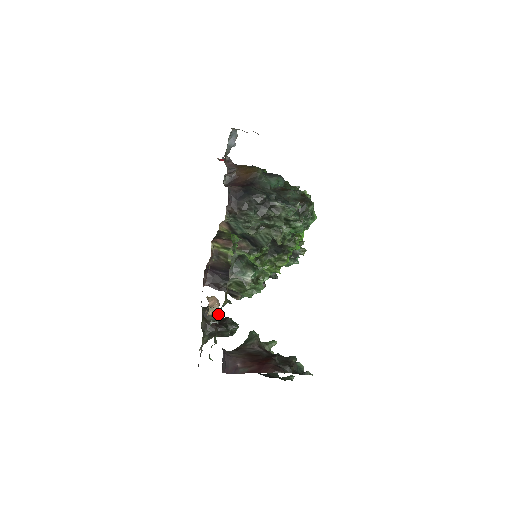
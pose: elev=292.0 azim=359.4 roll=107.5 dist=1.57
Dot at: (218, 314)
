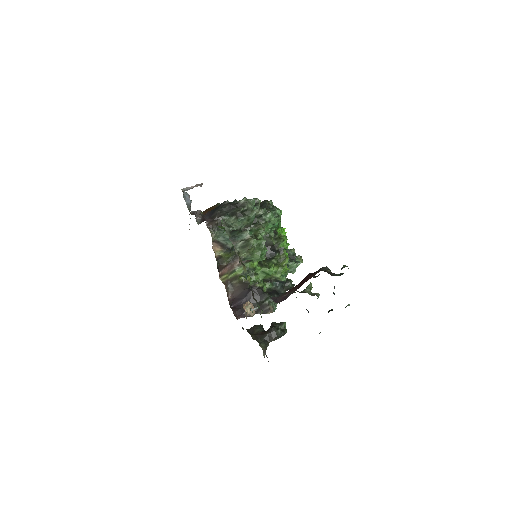
Dot at: (262, 326)
